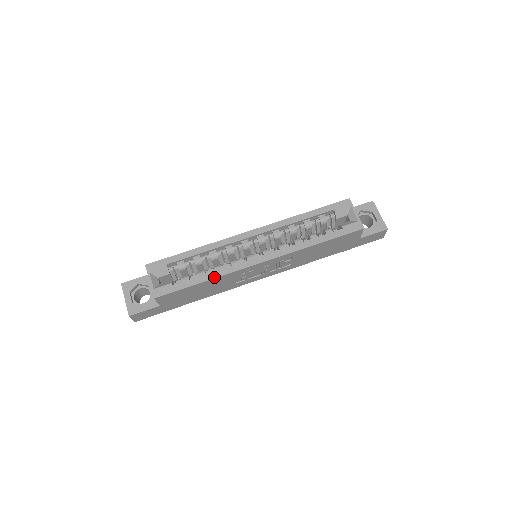
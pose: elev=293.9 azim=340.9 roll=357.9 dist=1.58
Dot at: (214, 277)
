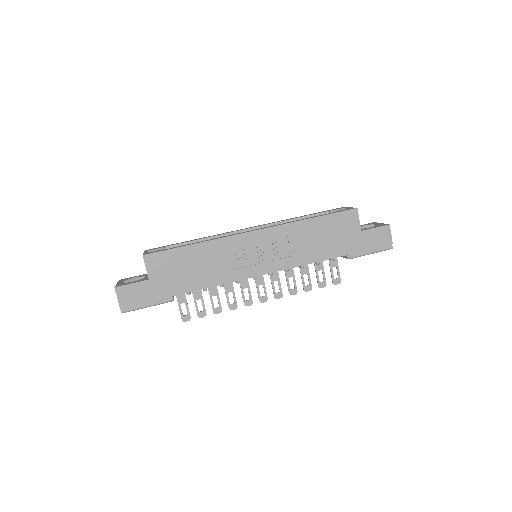
Dot at: (205, 241)
